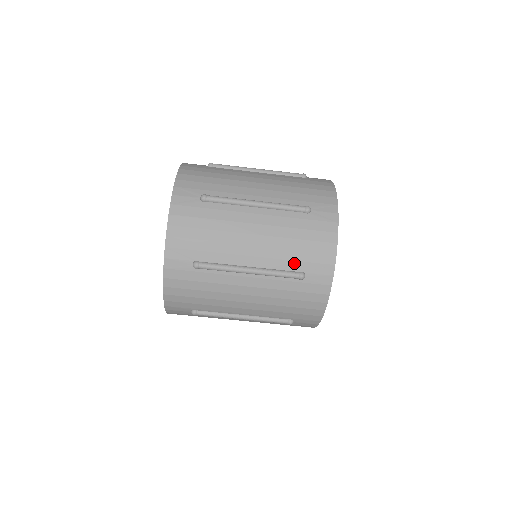
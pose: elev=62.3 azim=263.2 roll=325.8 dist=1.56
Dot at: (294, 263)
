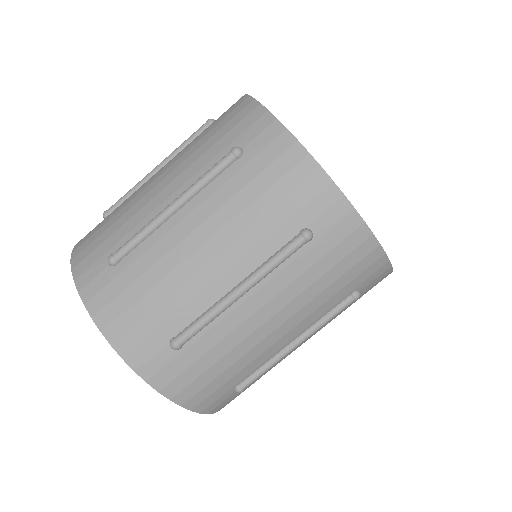
Dot at: (282, 230)
